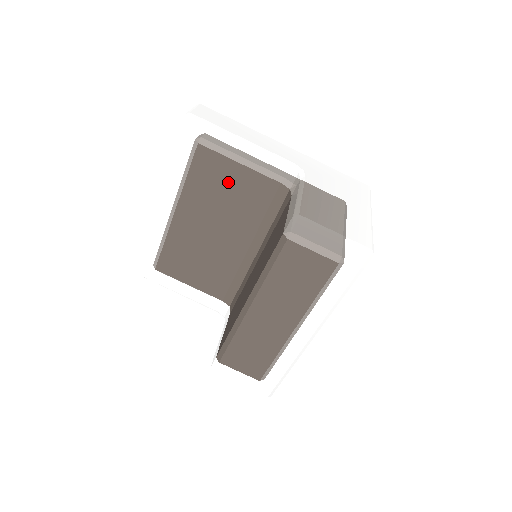
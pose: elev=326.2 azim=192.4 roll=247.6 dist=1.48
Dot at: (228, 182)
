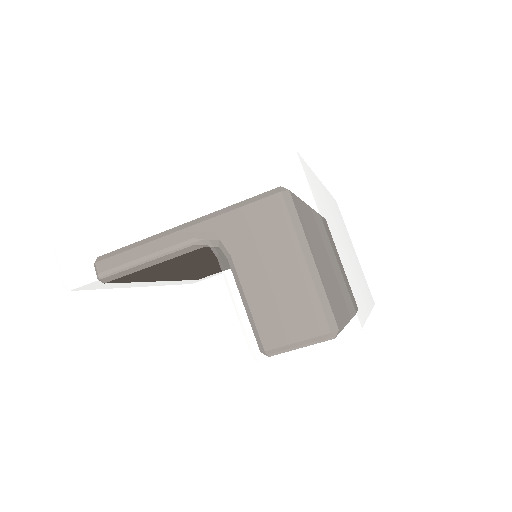
Dot at: (164, 267)
